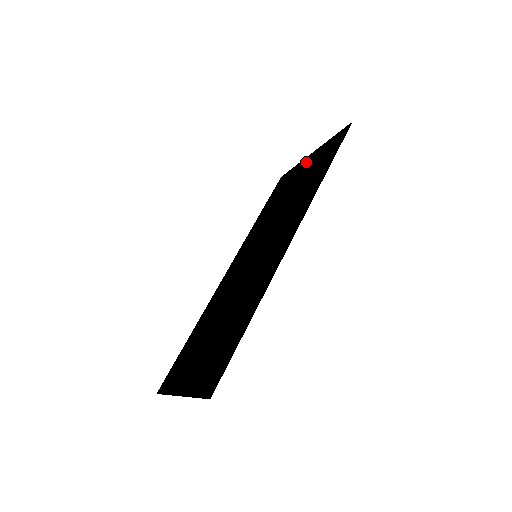
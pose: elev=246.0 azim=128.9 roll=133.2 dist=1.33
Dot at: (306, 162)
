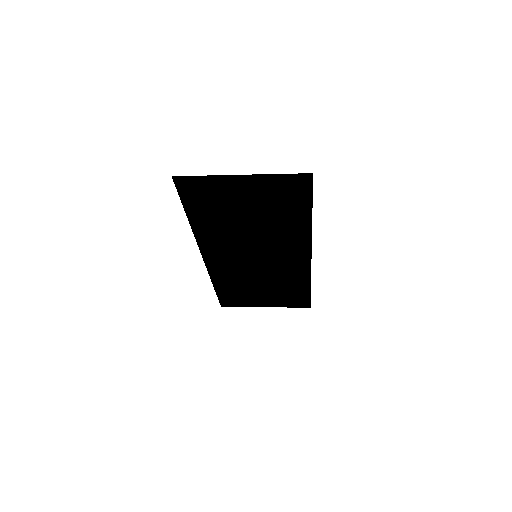
Dot at: (264, 302)
